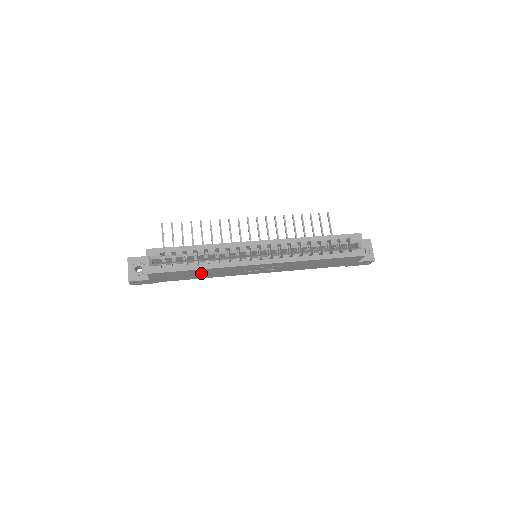
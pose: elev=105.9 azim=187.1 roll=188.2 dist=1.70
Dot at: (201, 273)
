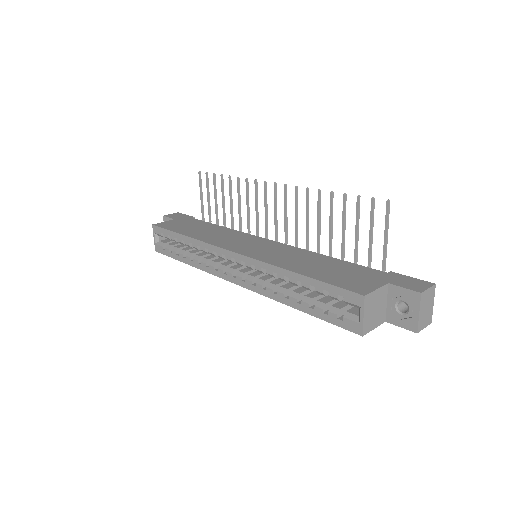
Dot at: occluded
